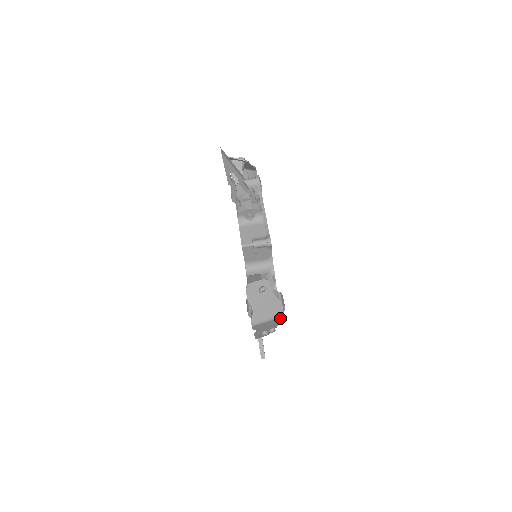
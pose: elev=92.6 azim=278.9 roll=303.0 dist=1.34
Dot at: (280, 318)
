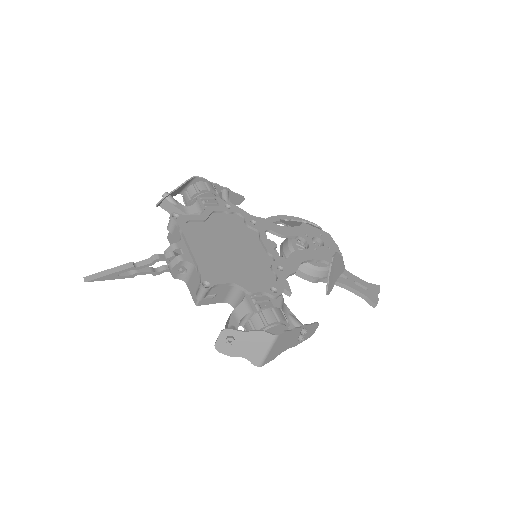
Dot at: (279, 337)
